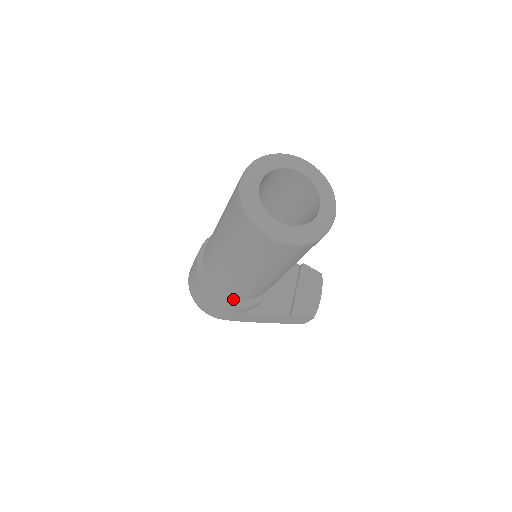
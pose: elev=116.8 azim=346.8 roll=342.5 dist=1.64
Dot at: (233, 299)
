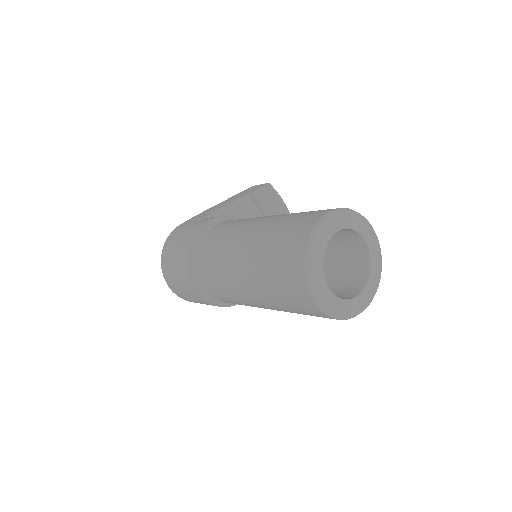
Dot at: occluded
